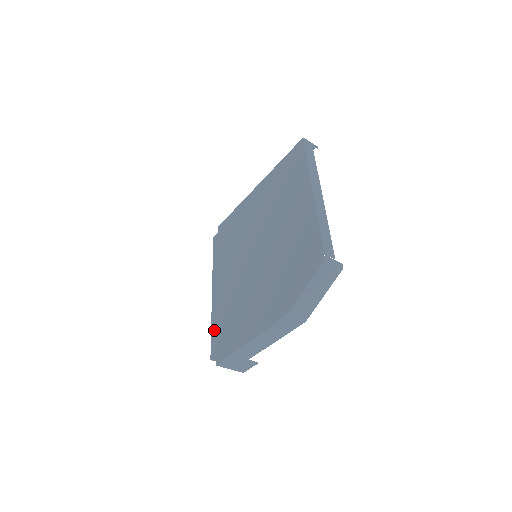
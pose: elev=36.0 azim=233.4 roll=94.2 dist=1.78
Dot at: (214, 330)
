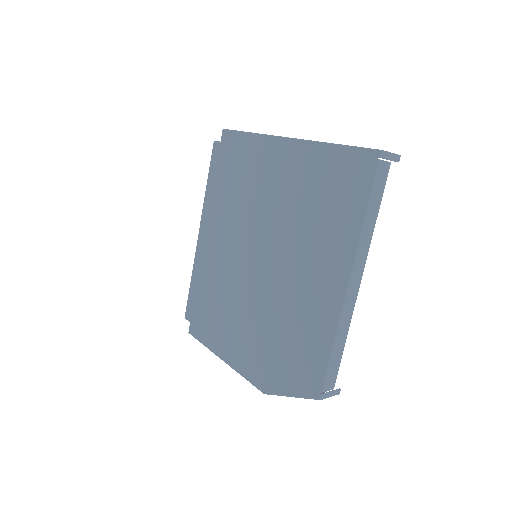
Dot at: (193, 290)
